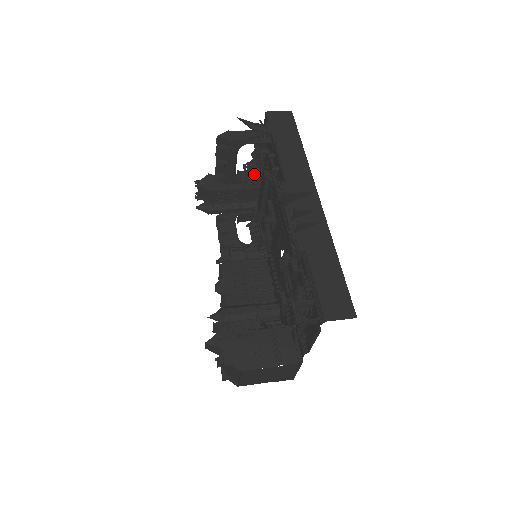
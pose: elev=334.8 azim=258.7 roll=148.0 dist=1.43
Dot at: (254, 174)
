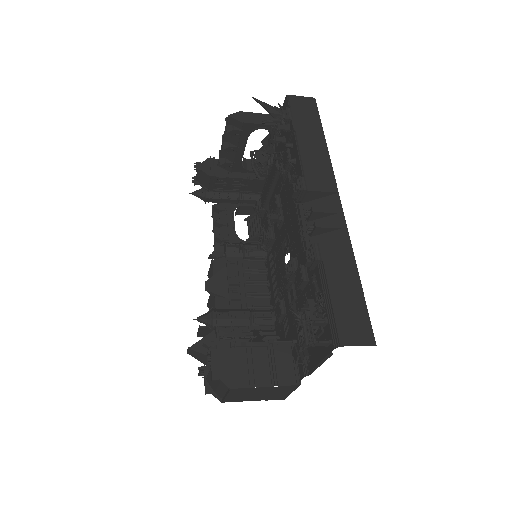
Dot at: (262, 164)
